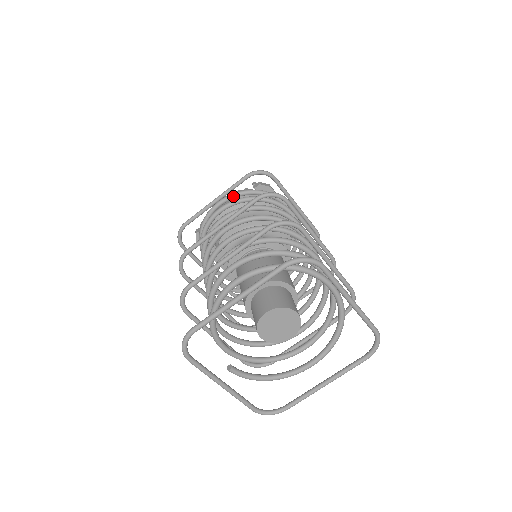
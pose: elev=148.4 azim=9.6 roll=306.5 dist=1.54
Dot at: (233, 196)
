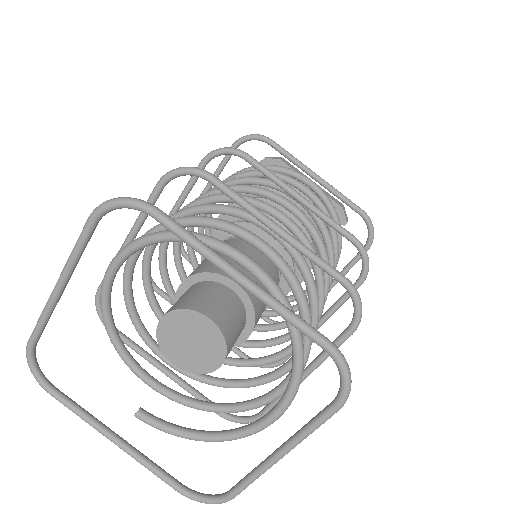
Dot at: occluded
